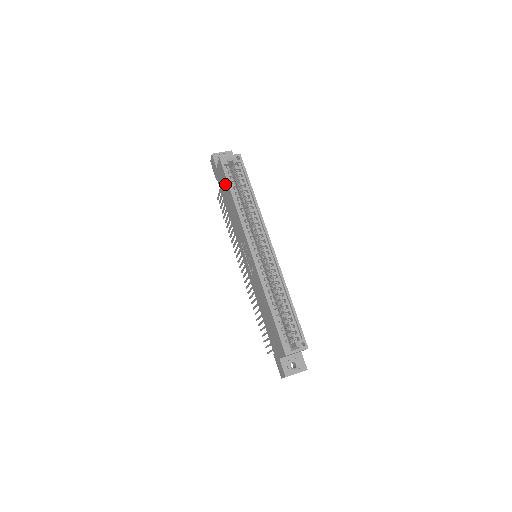
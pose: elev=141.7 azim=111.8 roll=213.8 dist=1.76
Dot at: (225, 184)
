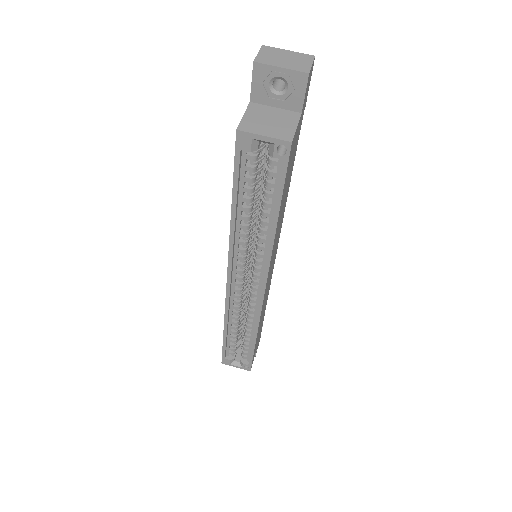
Dot at: occluded
